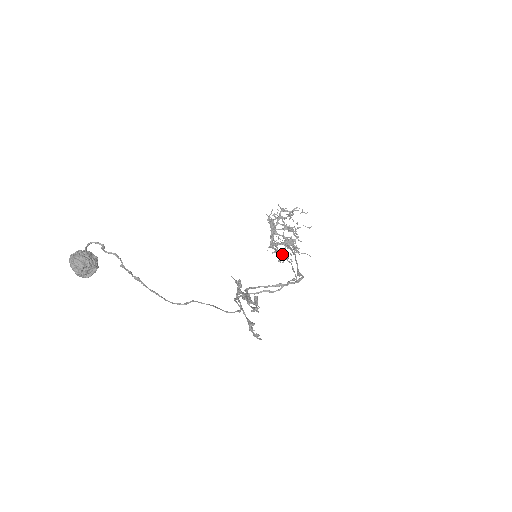
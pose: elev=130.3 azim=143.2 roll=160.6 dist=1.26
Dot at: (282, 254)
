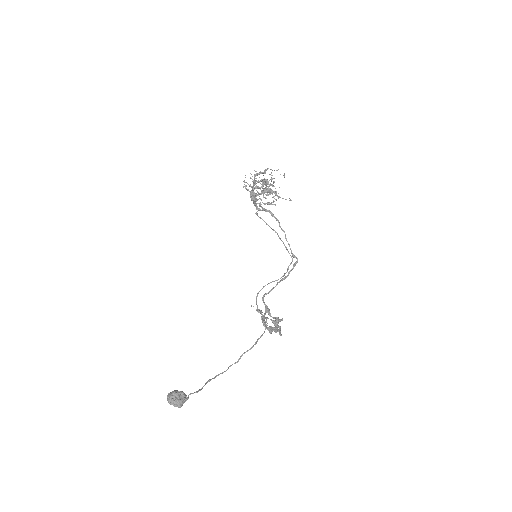
Dot at: (272, 229)
